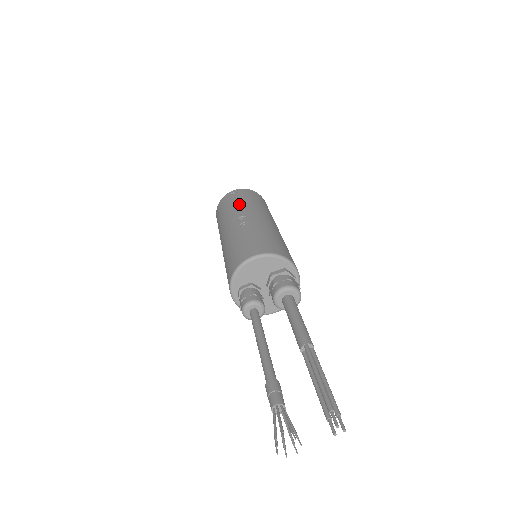
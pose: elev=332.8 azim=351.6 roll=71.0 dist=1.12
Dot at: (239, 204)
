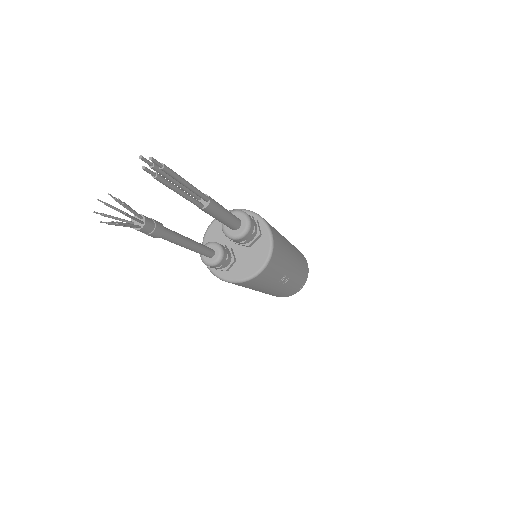
Dot at: occluded
